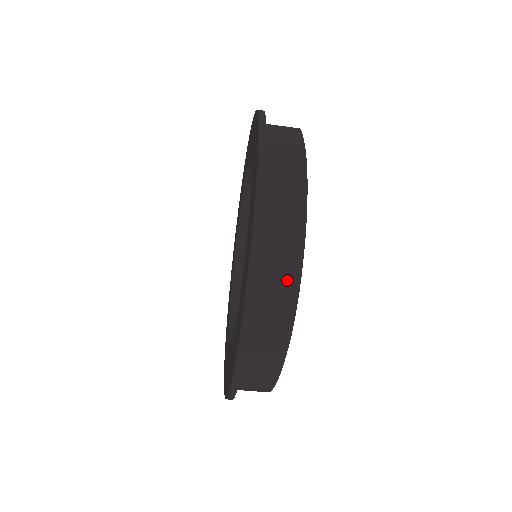
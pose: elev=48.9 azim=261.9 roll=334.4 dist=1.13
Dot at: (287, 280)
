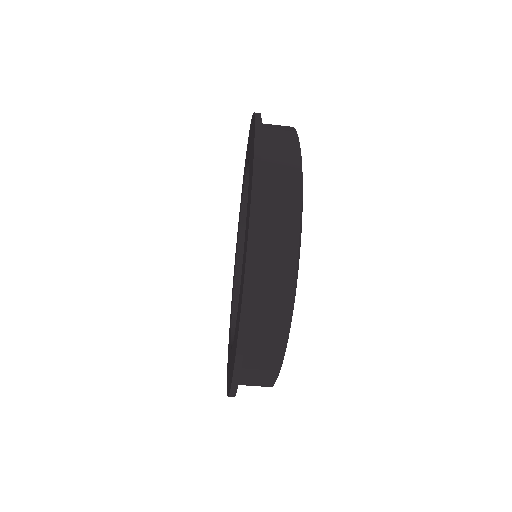
Dot at: (265, 380)
